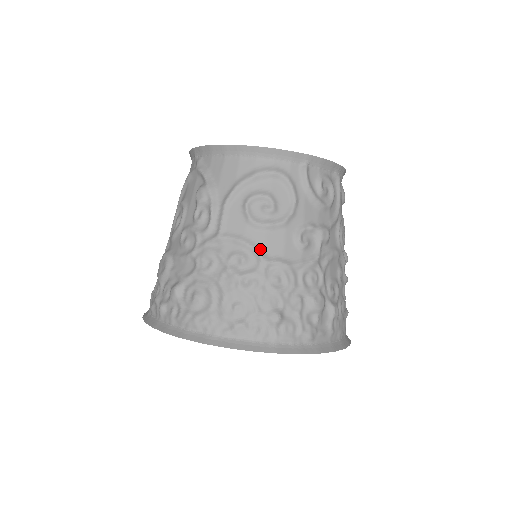
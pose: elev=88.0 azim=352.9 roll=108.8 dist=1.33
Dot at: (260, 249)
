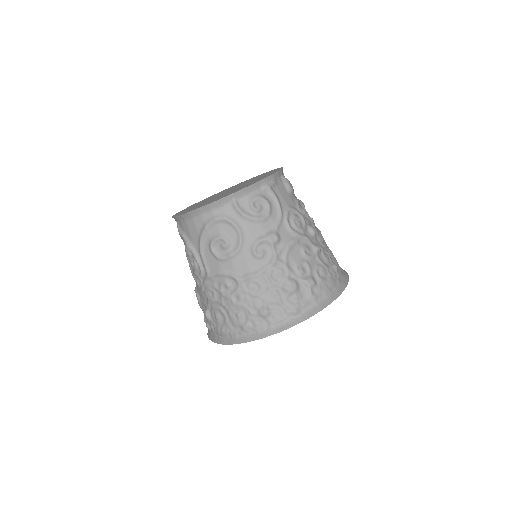
Dot at: (233, 274)
